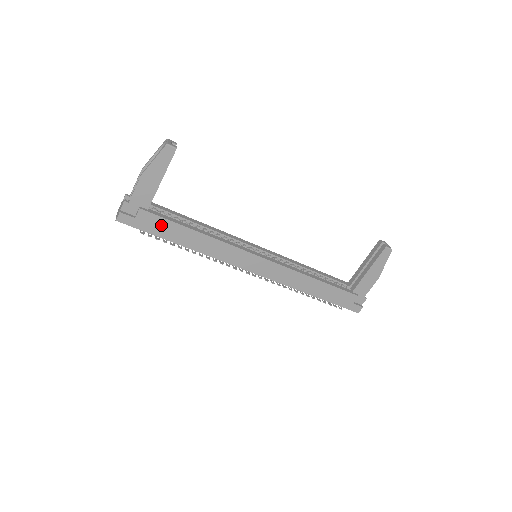
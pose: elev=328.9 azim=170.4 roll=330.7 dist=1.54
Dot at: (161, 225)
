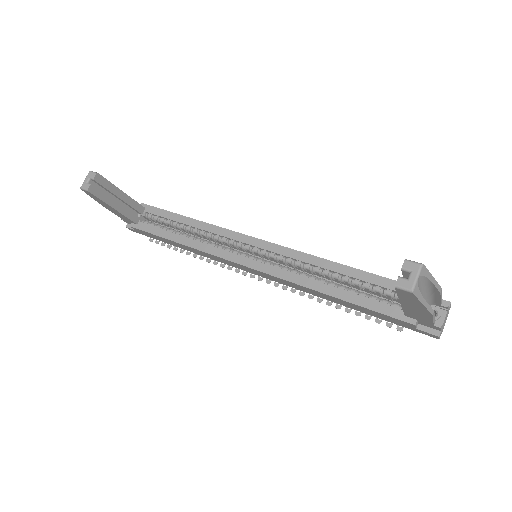
Dot at: (154, 236)
